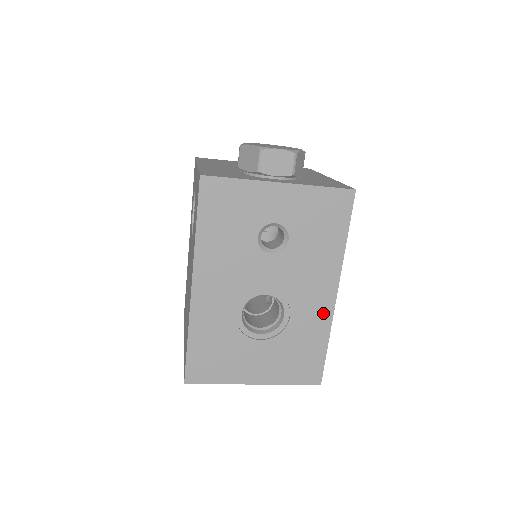
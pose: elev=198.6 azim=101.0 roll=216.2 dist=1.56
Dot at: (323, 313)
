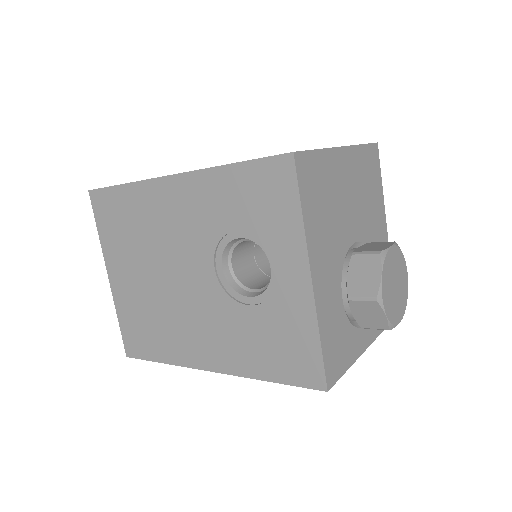
Dot at: occluded
